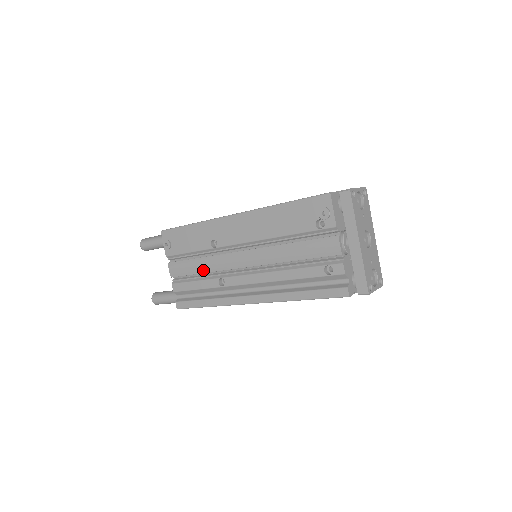
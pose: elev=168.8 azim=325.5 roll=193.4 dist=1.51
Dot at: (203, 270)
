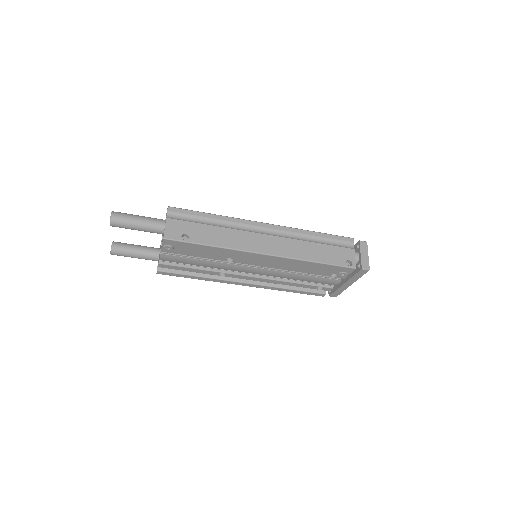
Dot at: (205, 266)
